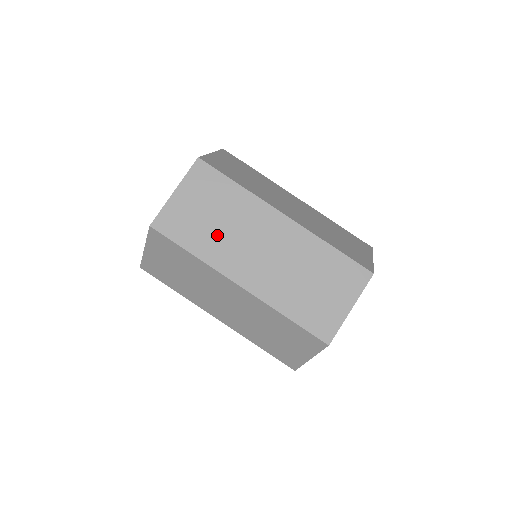
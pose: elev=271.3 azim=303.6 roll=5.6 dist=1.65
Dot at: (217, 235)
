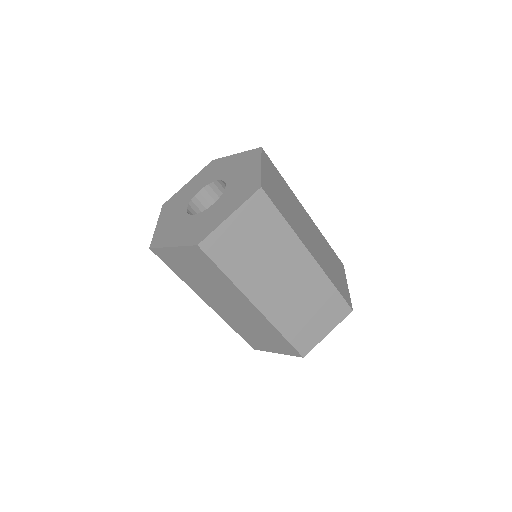
Dot at: (254, 264)
